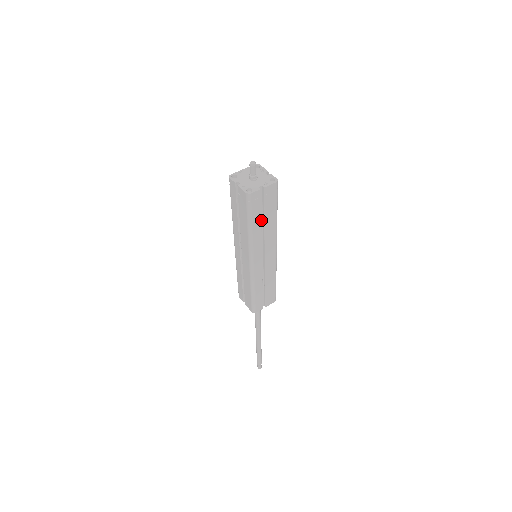
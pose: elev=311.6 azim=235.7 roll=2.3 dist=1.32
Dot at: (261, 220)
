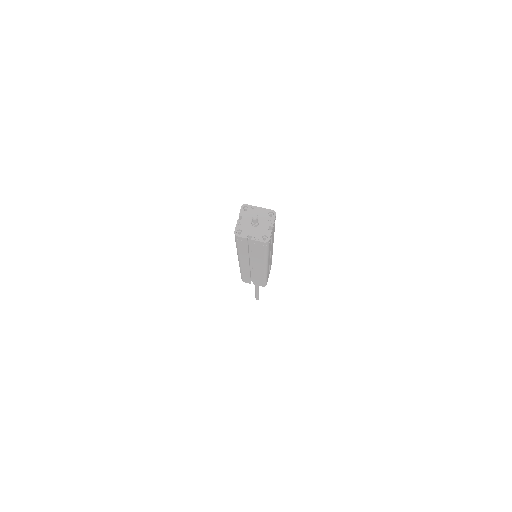
Dot at: occluded
